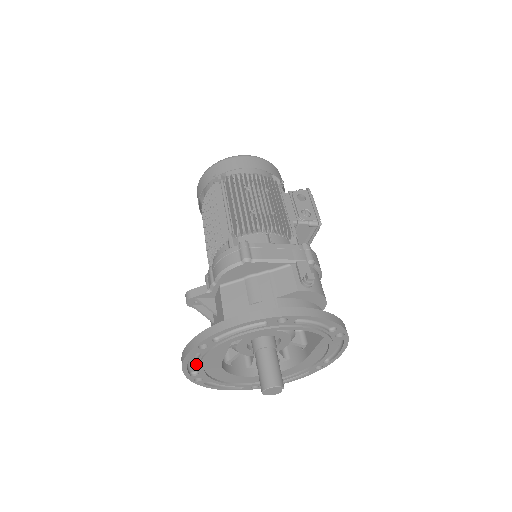
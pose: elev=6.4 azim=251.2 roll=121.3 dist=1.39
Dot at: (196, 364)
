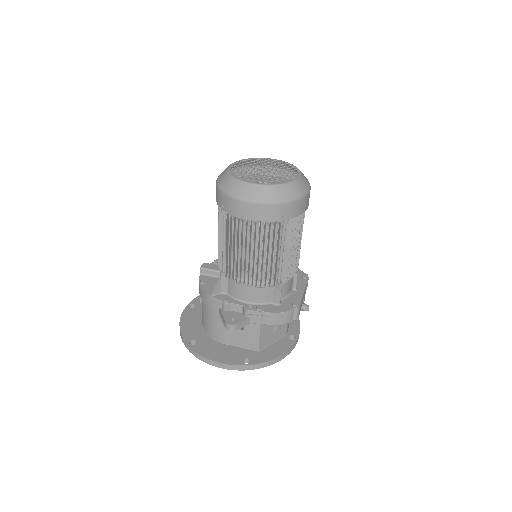
Dot at: occluded
